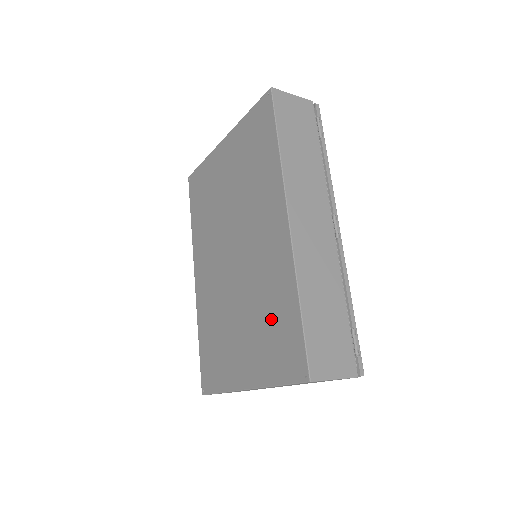
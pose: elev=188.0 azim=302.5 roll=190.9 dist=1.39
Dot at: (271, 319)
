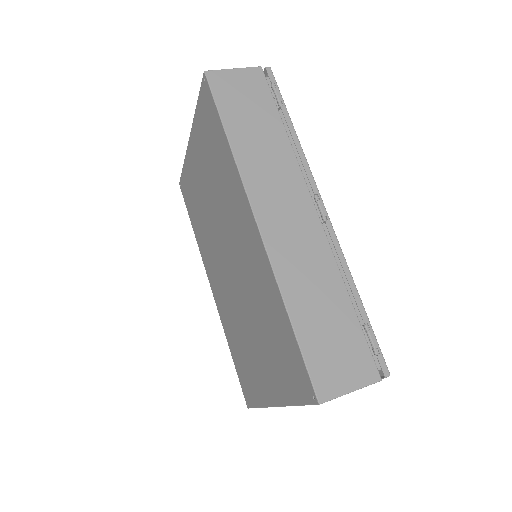
Dot at: (272, 333)
